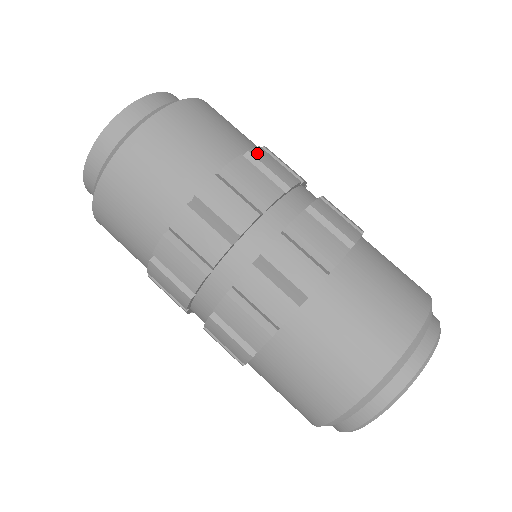
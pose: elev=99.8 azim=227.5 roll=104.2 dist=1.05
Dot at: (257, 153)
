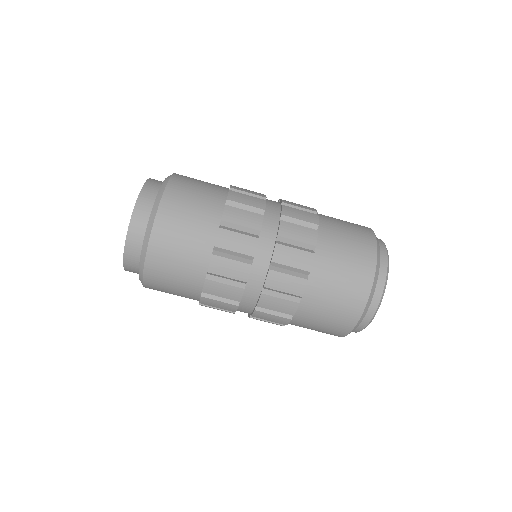
Dot at: (227, 217)
